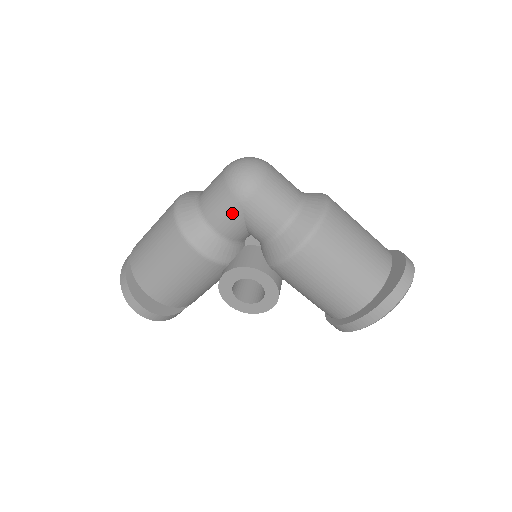
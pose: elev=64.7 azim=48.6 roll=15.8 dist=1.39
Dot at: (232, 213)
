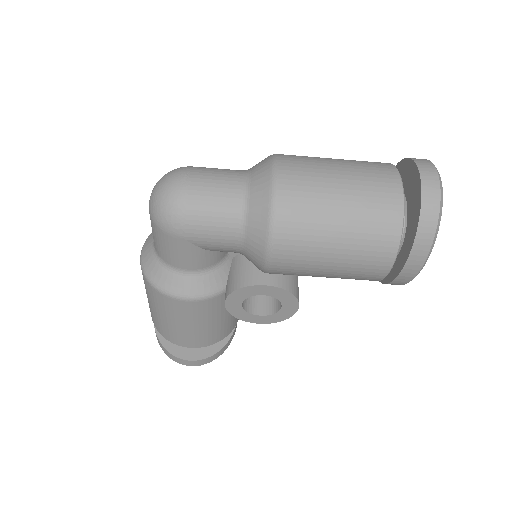
Dot at: (182, 249)
